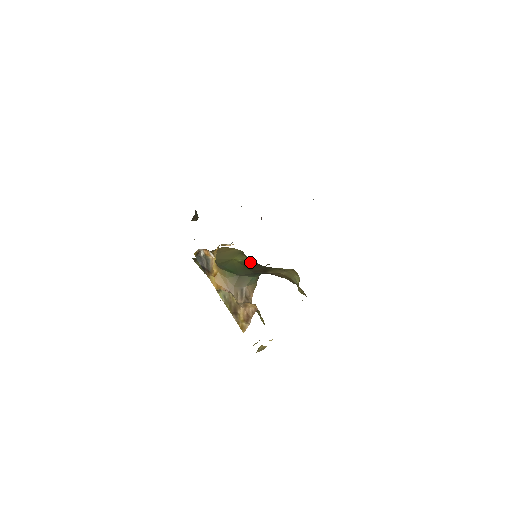
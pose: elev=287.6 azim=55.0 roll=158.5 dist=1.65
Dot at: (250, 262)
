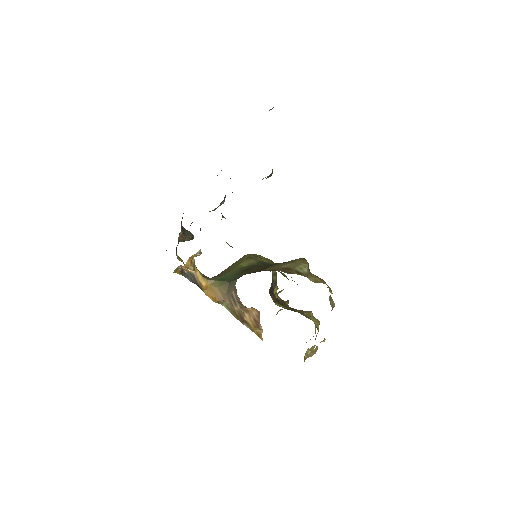
Dot at: (255, 264)
